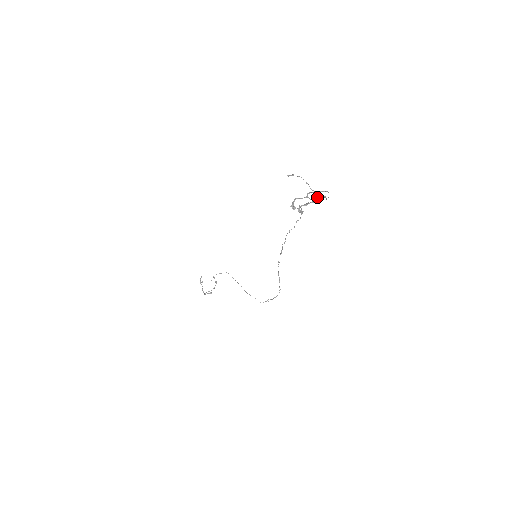
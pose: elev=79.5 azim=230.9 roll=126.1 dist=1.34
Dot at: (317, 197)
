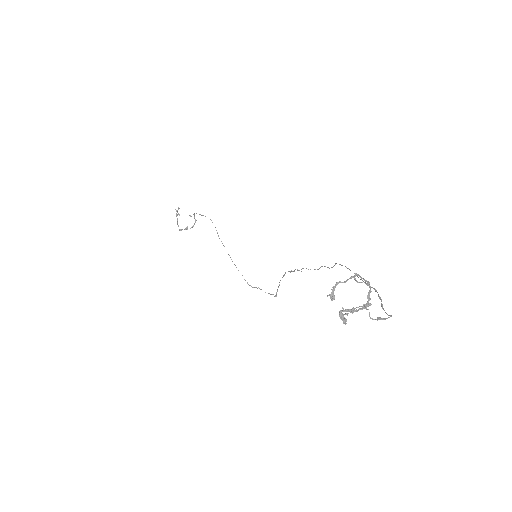
Dot at: (370, 299)
